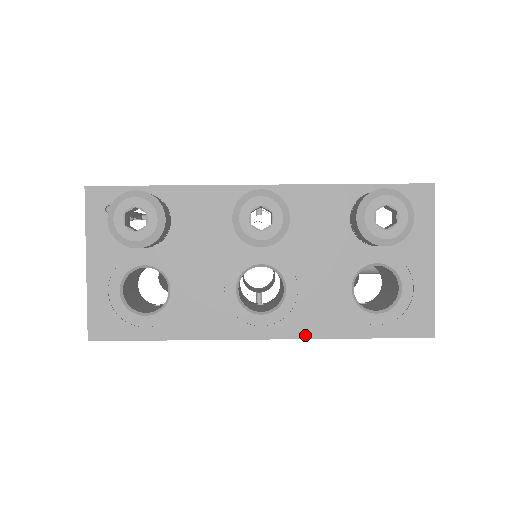
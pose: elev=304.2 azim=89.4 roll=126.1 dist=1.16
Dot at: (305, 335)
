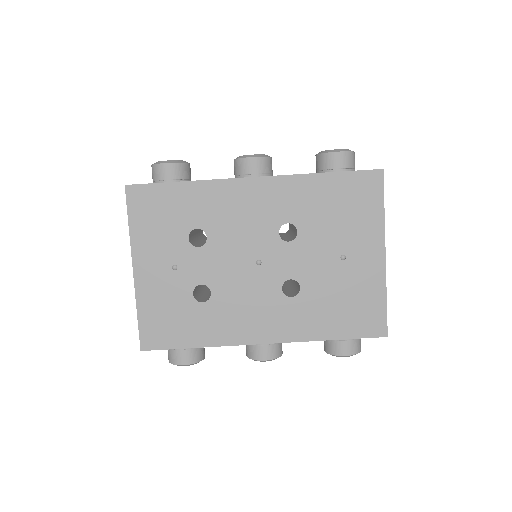
Dot at: occluded
